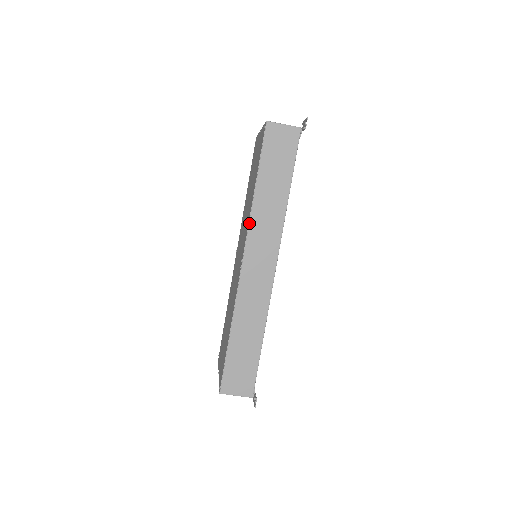
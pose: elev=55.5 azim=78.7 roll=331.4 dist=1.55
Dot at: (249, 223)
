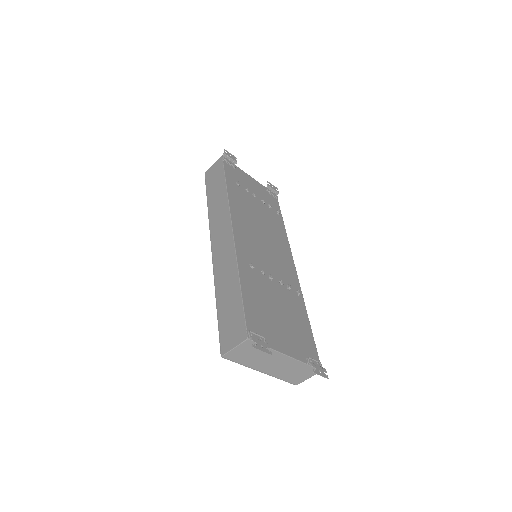
Dot at: (209, 224)
